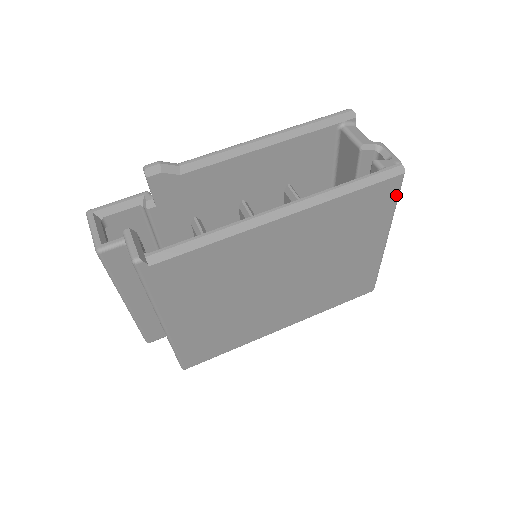
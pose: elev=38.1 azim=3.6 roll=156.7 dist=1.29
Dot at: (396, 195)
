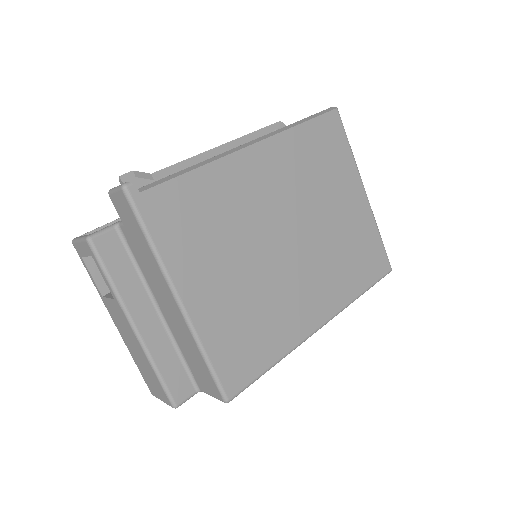
Dot at: (343, 133)
